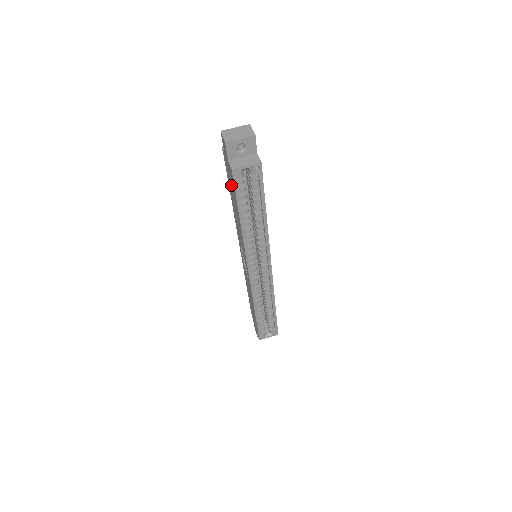
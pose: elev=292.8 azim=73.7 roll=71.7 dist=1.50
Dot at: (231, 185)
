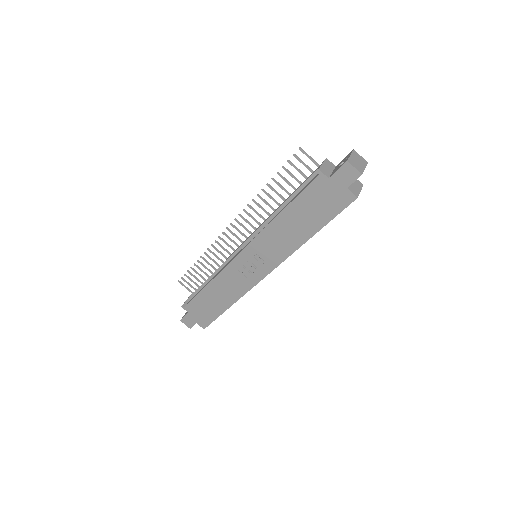
Dot at: (318, 205)
